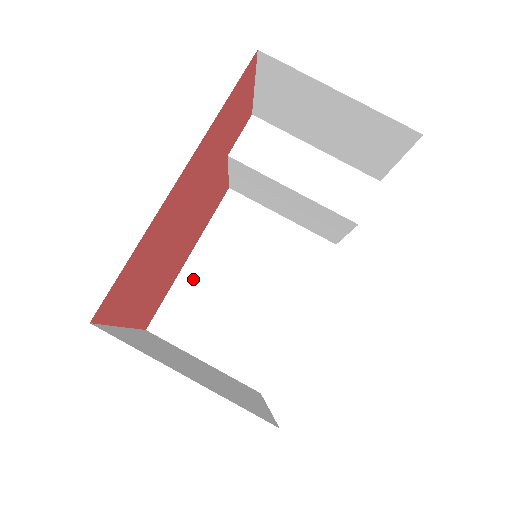
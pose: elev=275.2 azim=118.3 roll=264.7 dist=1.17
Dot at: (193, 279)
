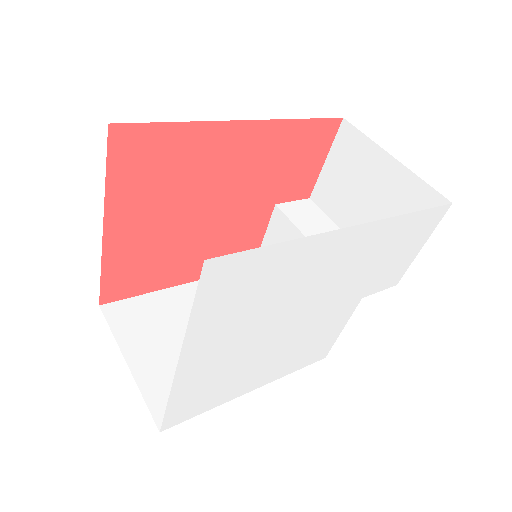
Dot at: (175, 299)
